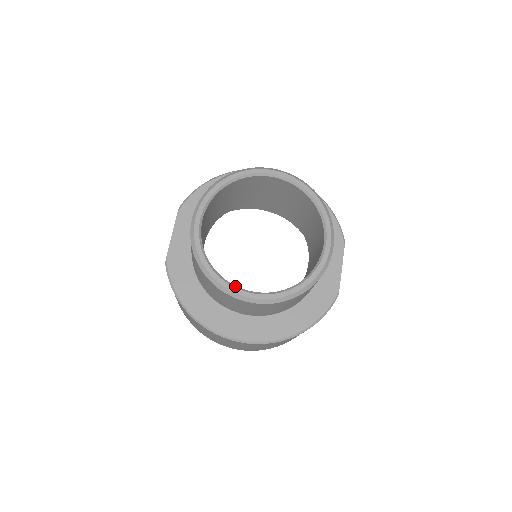
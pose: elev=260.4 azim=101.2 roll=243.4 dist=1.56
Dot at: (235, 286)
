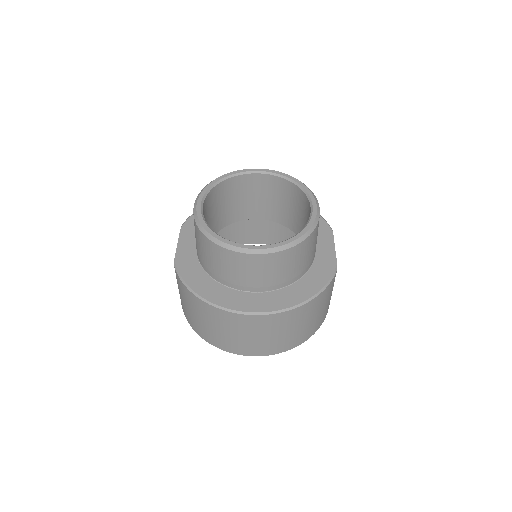
Dot at: occluded
